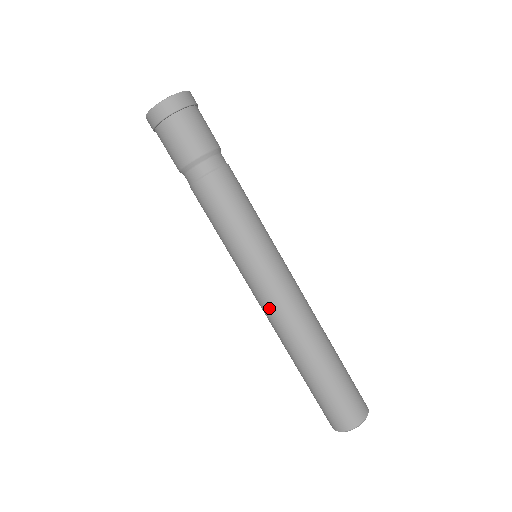
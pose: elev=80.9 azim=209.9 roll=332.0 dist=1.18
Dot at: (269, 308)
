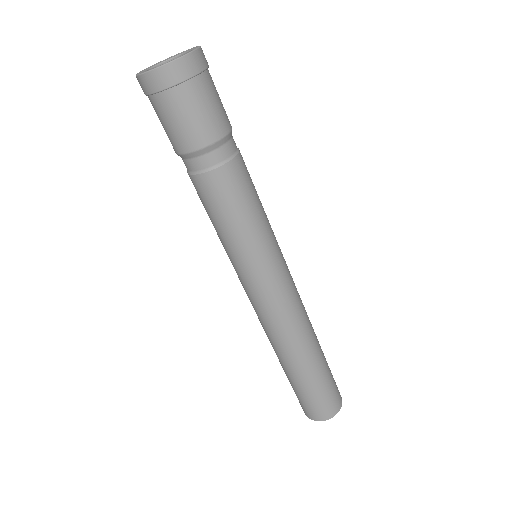
Dot at: (274, 314)
